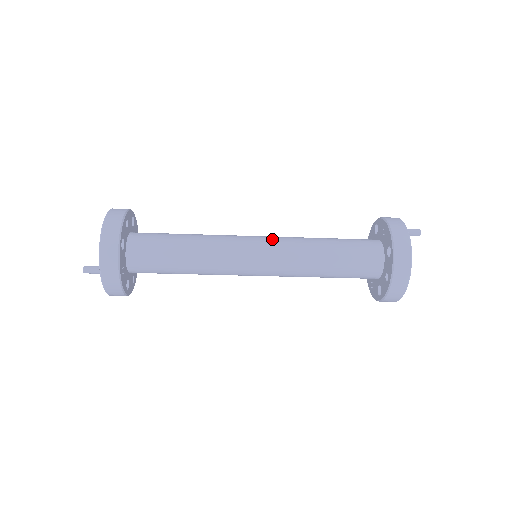
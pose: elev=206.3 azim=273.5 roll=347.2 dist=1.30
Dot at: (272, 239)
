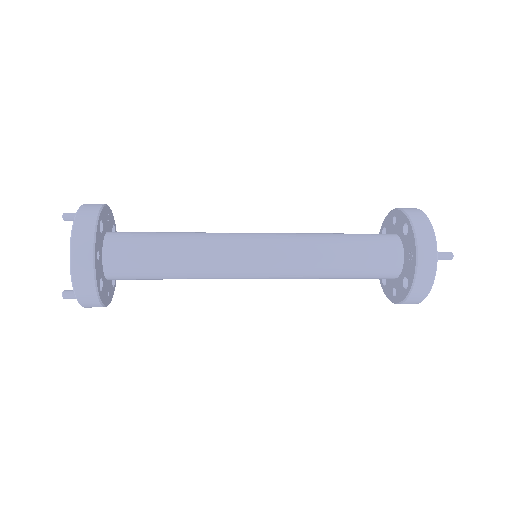
Dot at: (276, 257)
